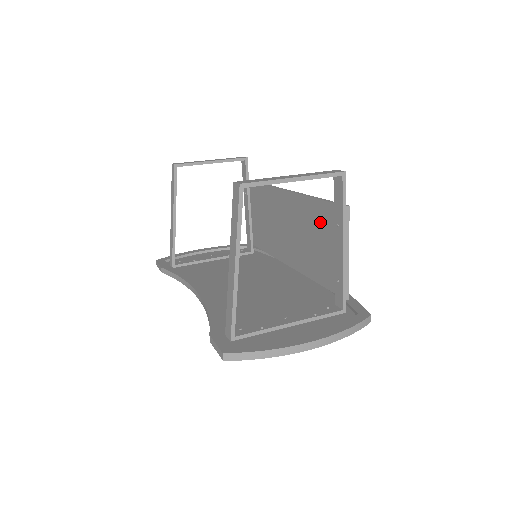
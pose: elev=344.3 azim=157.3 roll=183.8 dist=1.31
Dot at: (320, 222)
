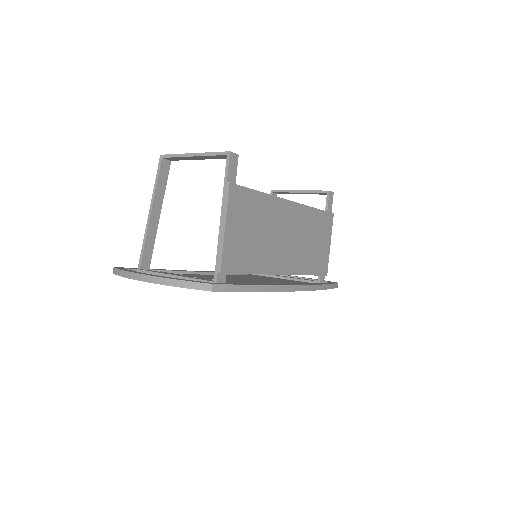
Dot at: (250, 211)
